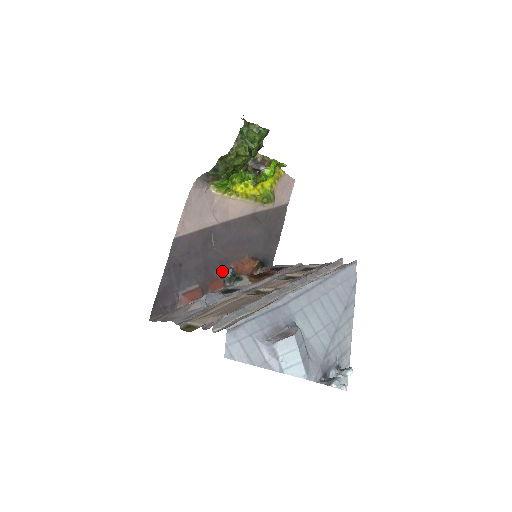
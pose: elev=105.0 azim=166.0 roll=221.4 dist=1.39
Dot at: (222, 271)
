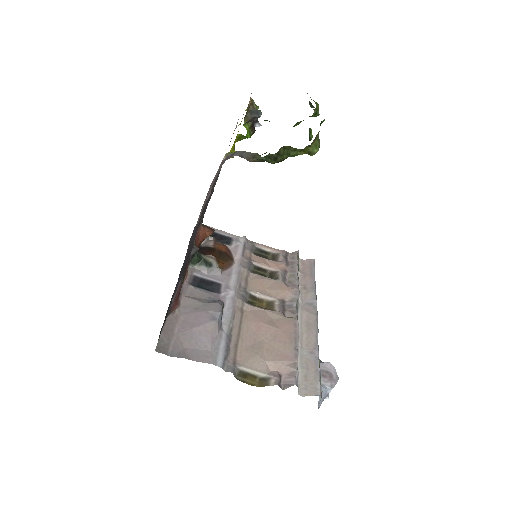
Dot at: occluded
